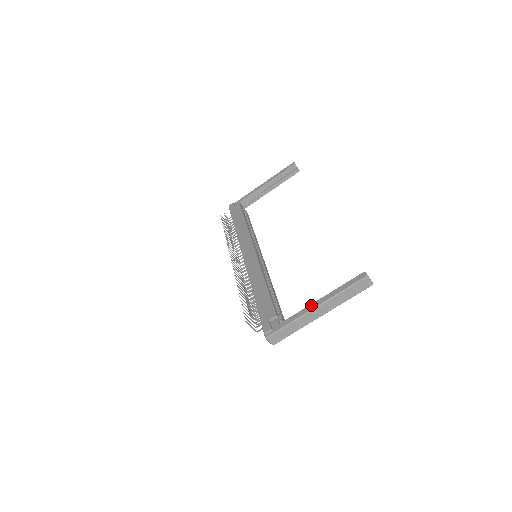
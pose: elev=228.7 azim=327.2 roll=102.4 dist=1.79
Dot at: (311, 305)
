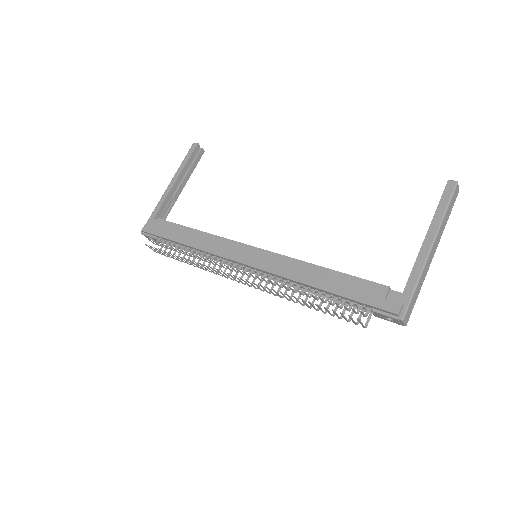
Dot at: (423, 248)
